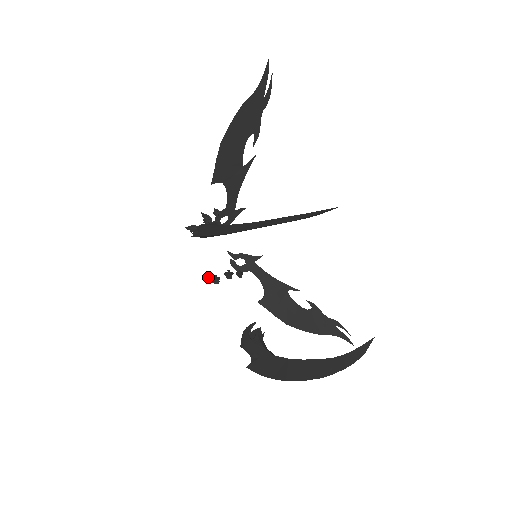
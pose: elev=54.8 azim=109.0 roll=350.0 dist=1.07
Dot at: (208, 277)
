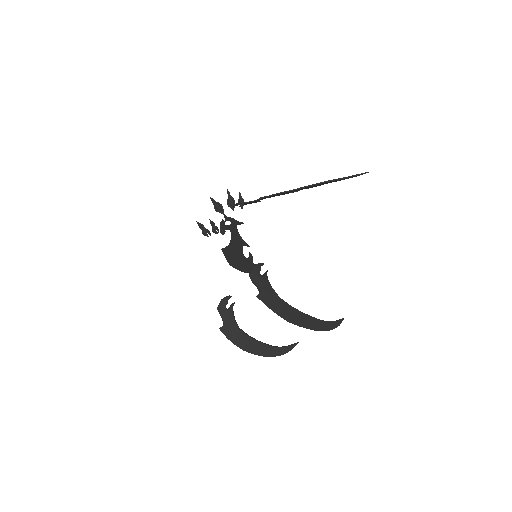
Dot at: (198, 223)
